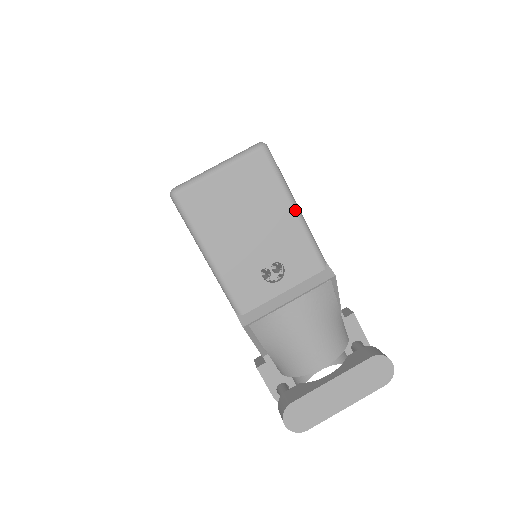
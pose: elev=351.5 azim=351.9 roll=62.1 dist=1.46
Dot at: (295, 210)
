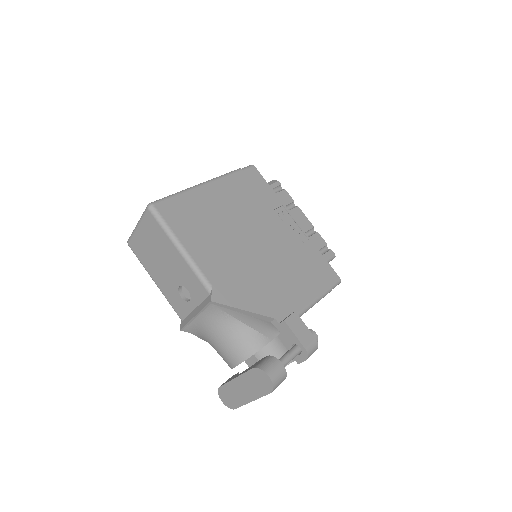
Dot at: (179, 251)
